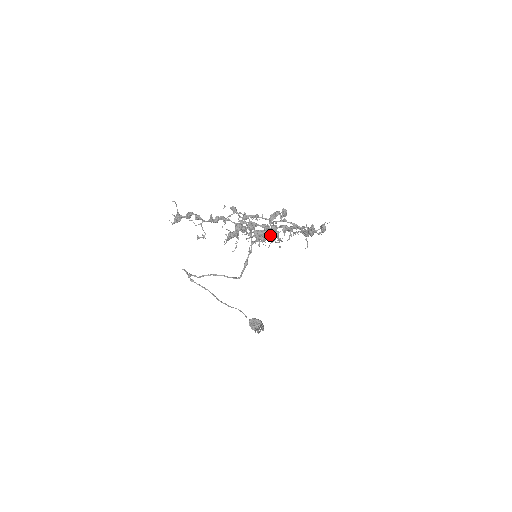
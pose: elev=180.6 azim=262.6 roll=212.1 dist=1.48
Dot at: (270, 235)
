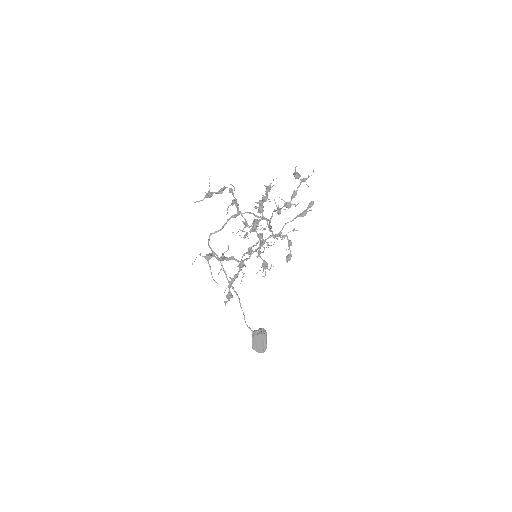
Dot at: (294, 191)
